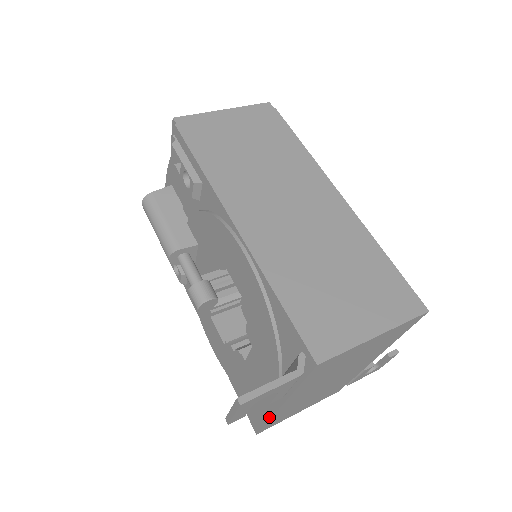
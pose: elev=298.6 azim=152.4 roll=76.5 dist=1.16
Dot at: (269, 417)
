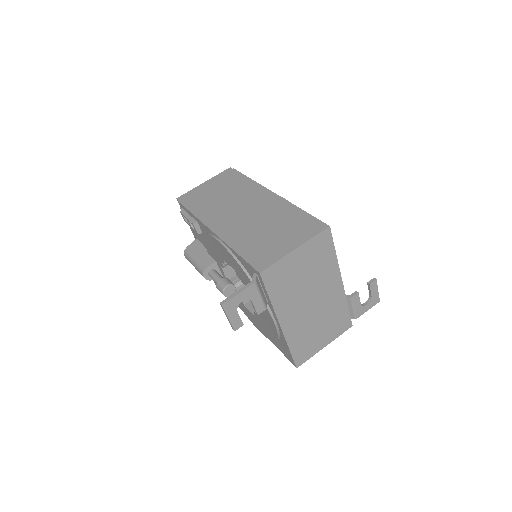
Dot at: (286, 342)
